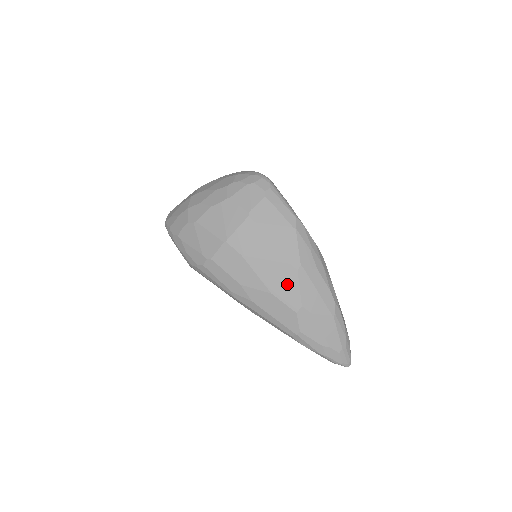
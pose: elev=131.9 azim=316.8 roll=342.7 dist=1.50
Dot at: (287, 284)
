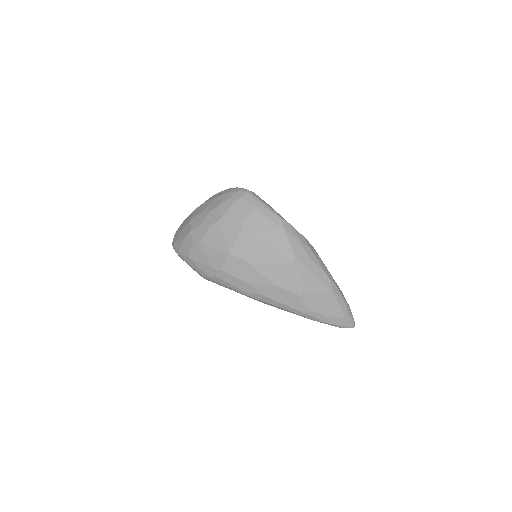
Dot at: (288, 275)
